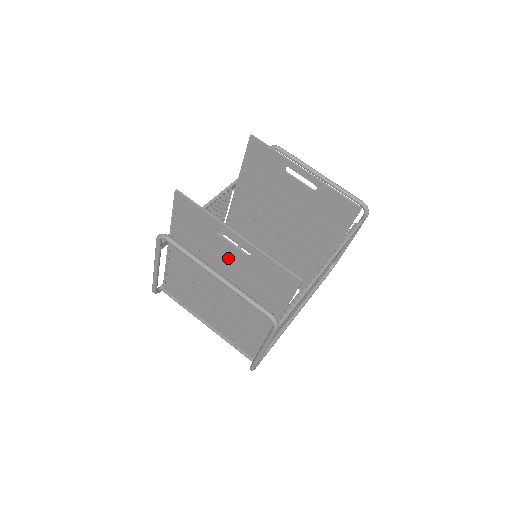
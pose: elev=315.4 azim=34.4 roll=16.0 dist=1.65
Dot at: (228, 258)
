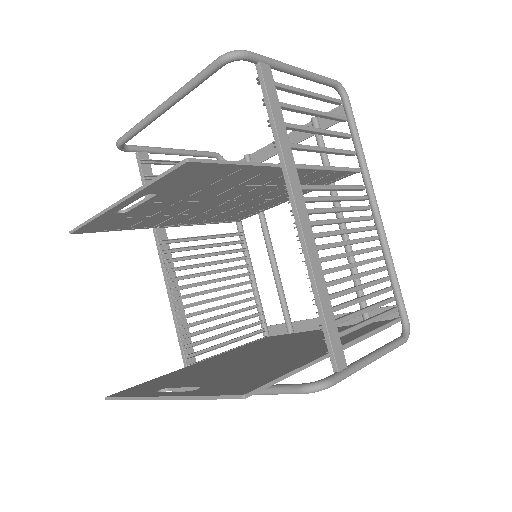
Dot at: occluded
